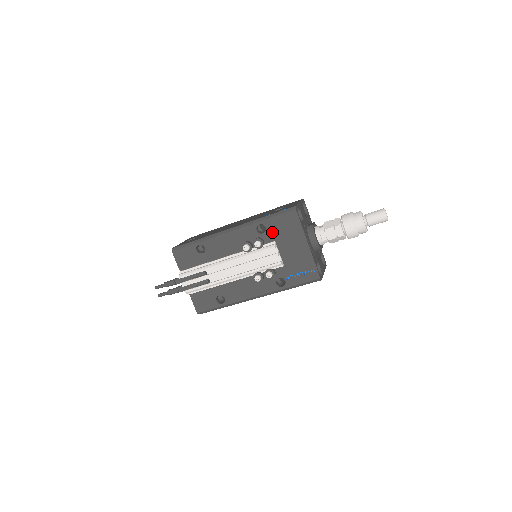
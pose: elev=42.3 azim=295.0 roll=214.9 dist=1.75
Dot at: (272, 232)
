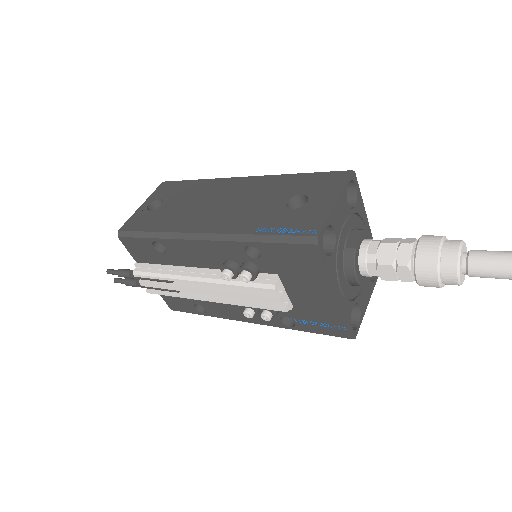
Dot at: (272, 262)
